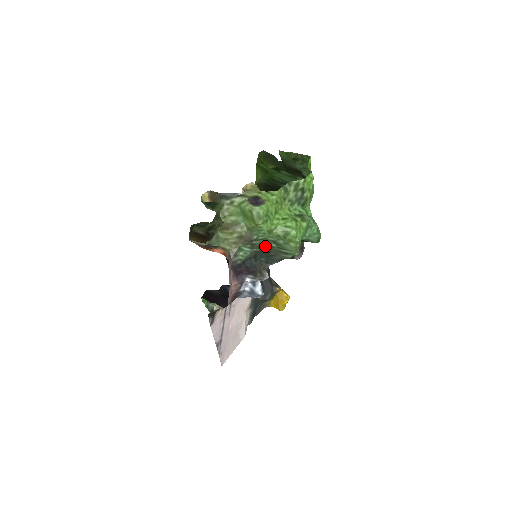
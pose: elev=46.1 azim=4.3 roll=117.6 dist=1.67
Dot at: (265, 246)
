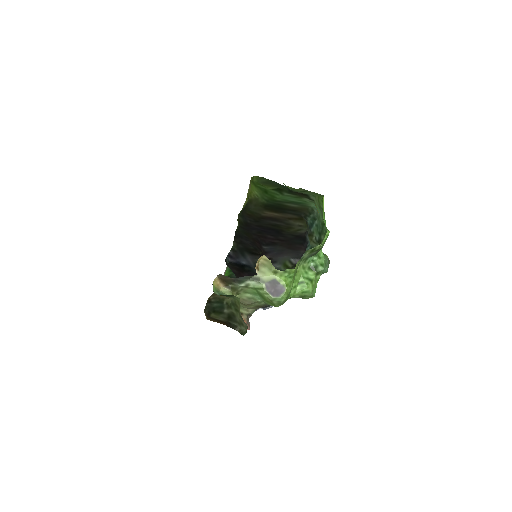
Dot at: occluded
